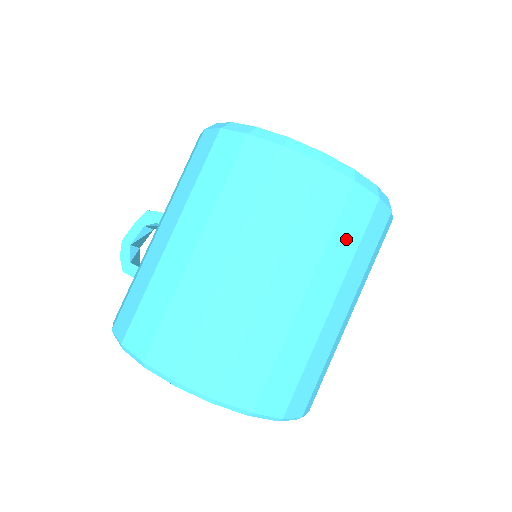
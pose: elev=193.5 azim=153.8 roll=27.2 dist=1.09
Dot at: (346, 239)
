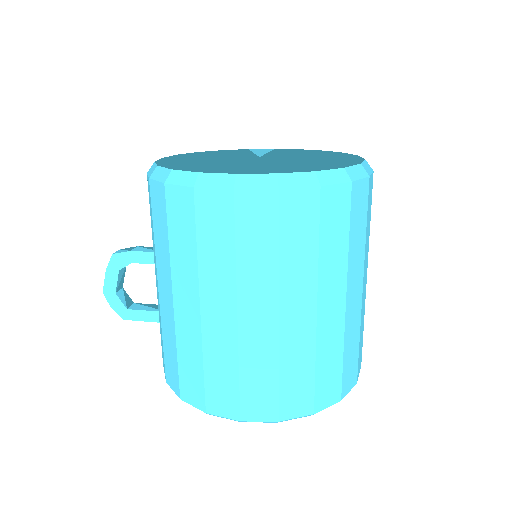
Dot at: (358, 232)
